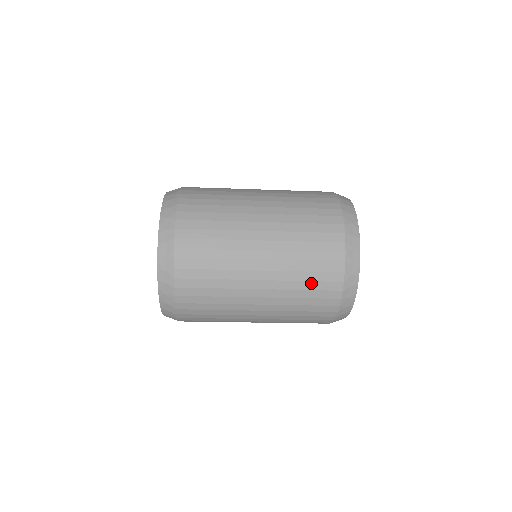
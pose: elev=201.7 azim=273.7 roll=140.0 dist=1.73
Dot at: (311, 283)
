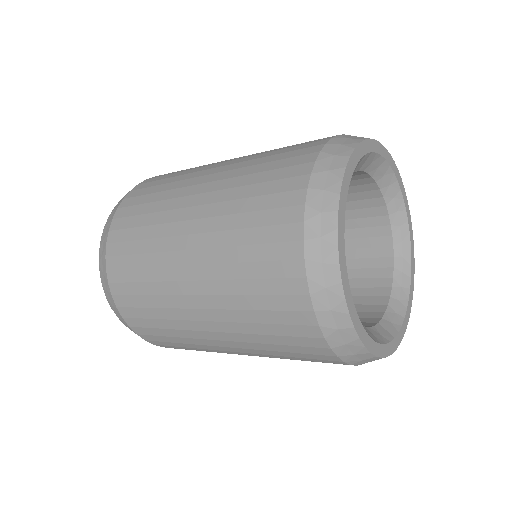
Dot at: (257, 282)
